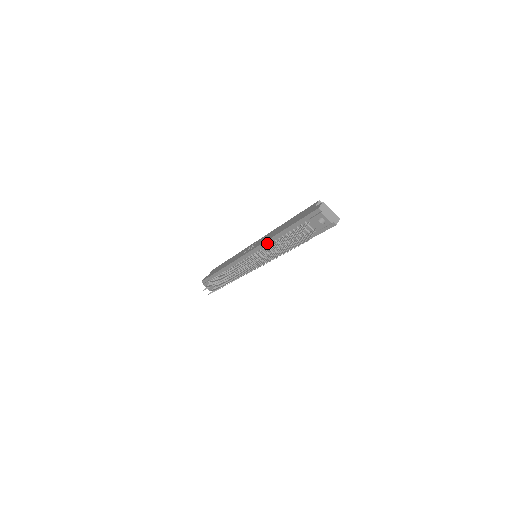
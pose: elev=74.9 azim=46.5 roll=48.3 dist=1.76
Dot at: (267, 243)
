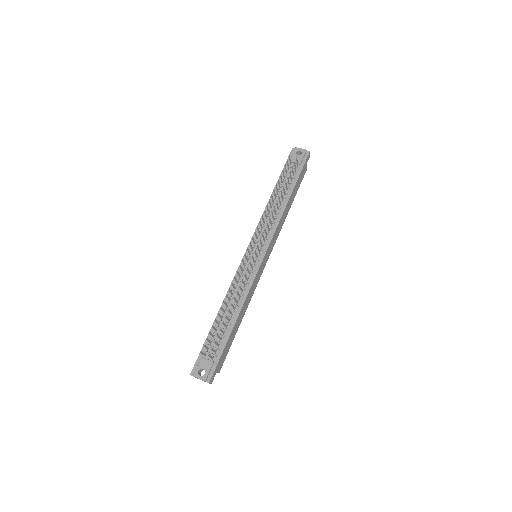
Dot at: (264, 216)
